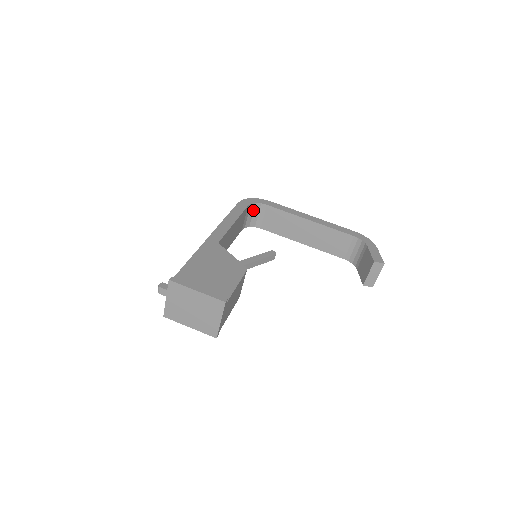
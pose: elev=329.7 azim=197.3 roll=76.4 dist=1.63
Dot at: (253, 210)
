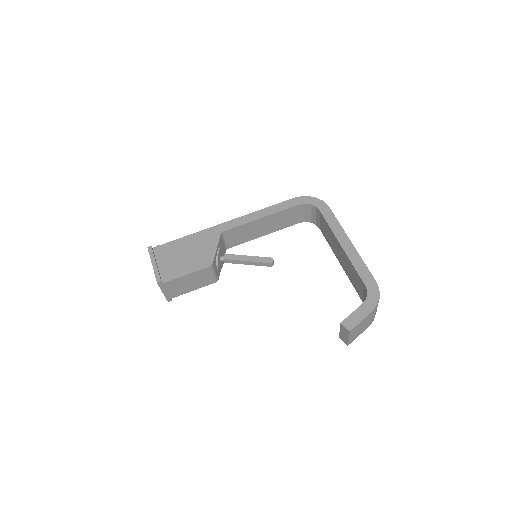
Dot at: (310, 209)
